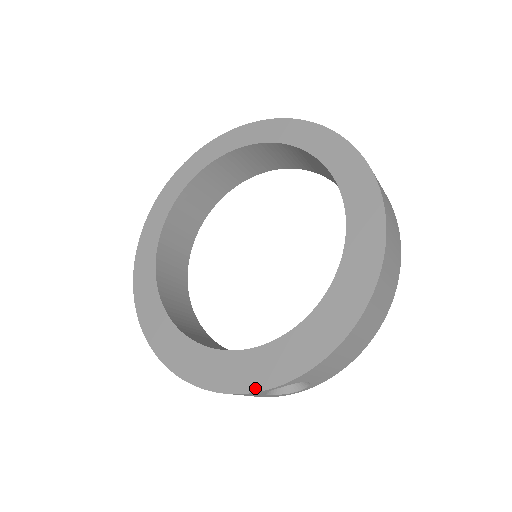
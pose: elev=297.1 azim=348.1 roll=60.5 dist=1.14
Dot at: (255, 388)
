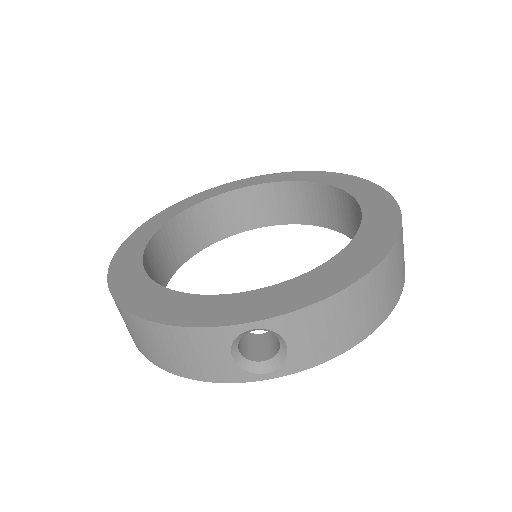
Dot at: (227, 322)
